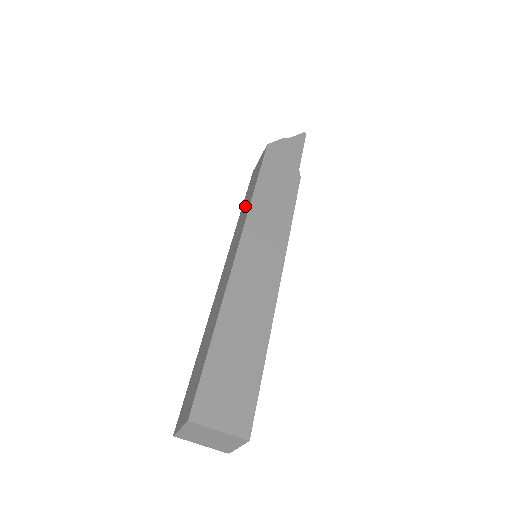
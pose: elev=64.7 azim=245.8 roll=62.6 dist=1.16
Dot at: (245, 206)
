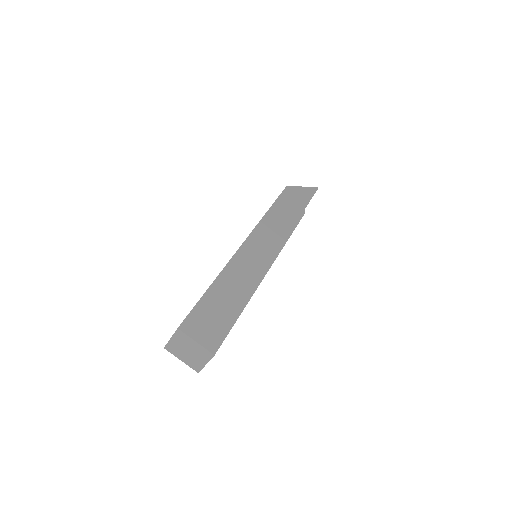
Dot at: occluded
